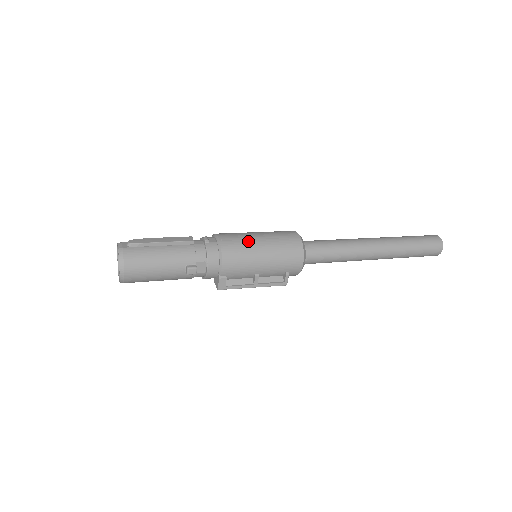
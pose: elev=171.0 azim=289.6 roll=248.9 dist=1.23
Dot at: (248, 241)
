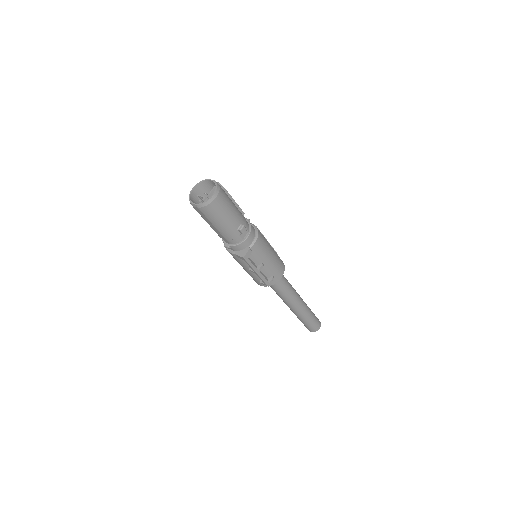
Dot at: (265, 238)
